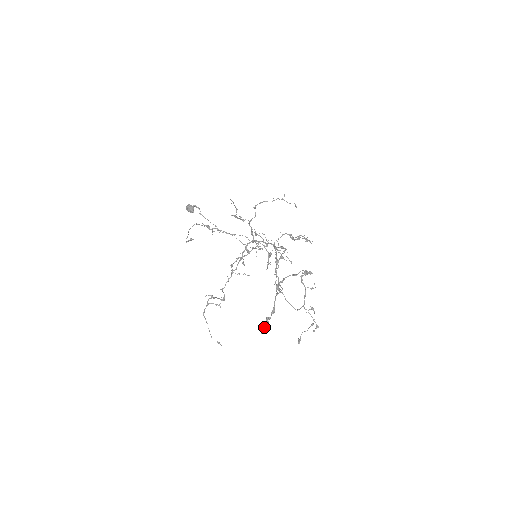
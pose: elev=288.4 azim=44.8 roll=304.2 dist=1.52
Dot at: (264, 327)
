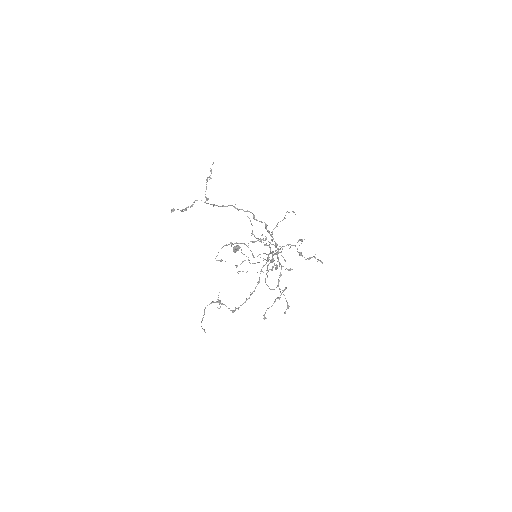
Dot at: occluded
